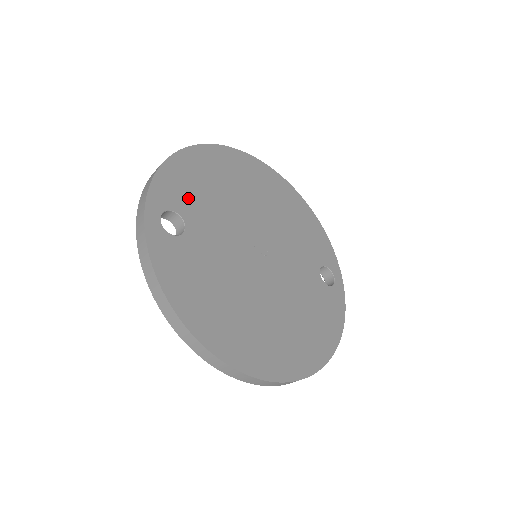
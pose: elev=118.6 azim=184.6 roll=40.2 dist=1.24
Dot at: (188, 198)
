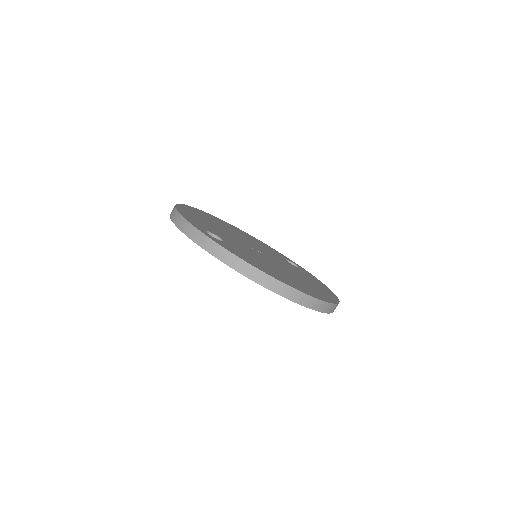
Dot at: (205, 226)
